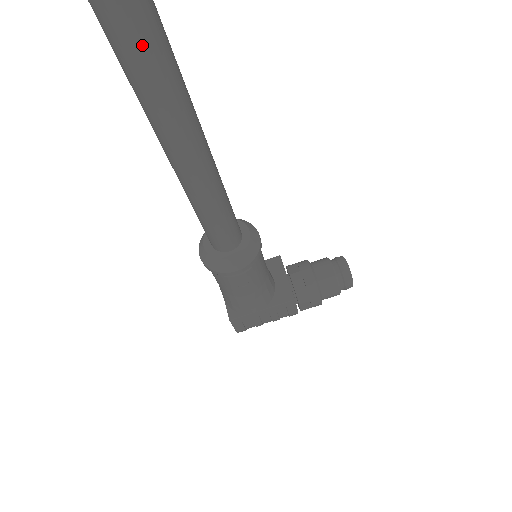
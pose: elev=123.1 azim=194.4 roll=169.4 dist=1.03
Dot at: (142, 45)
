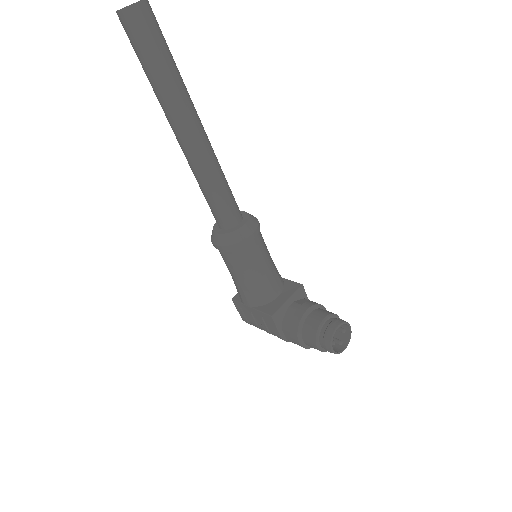
Dot at: (135, 43)
